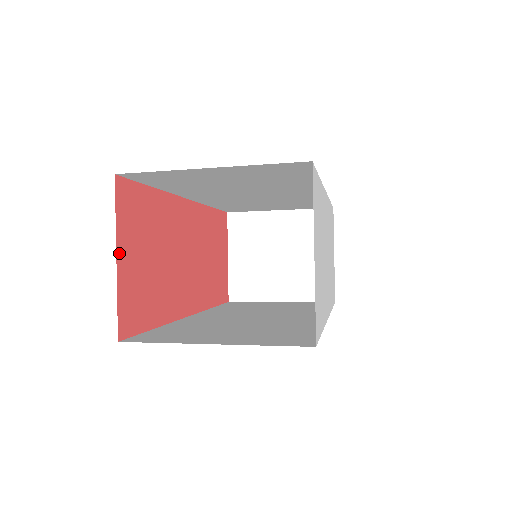
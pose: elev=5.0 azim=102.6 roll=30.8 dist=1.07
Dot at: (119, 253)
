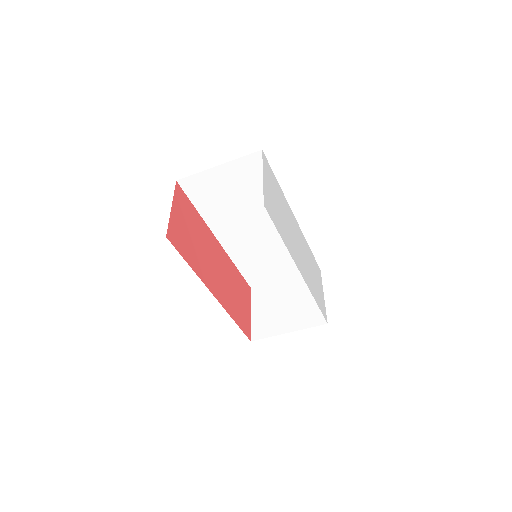
Dot at: (173, 207)
